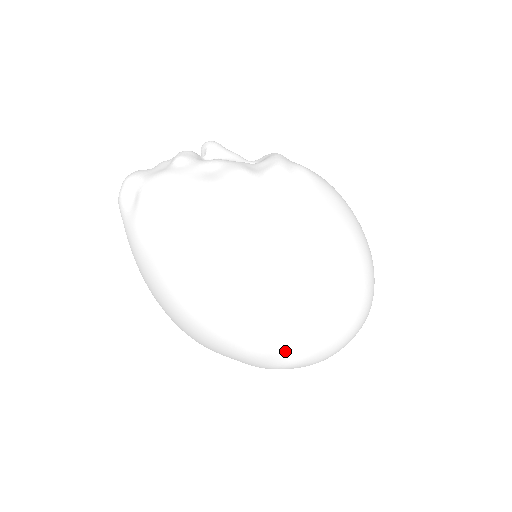
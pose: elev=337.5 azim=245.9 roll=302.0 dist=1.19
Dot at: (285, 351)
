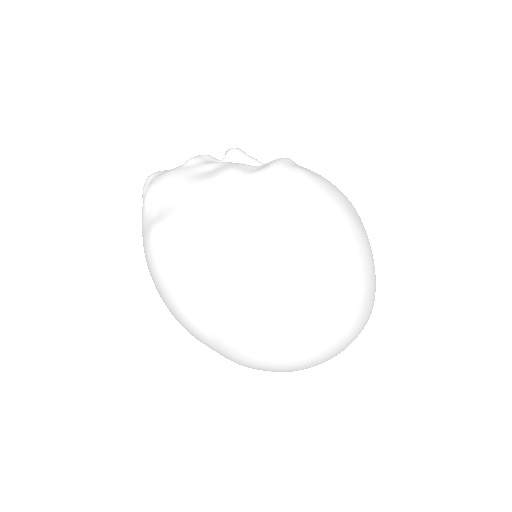
Dot at: (241, 345)
